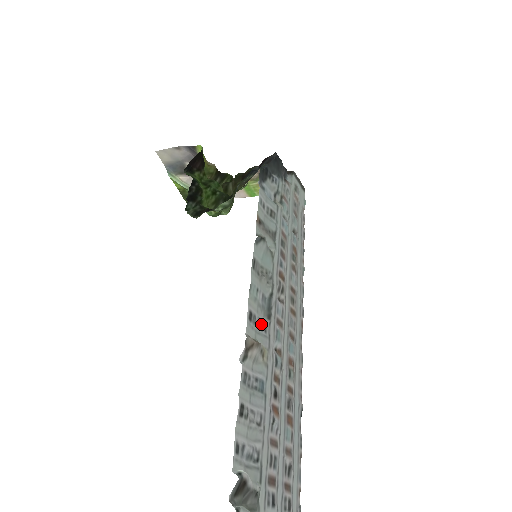
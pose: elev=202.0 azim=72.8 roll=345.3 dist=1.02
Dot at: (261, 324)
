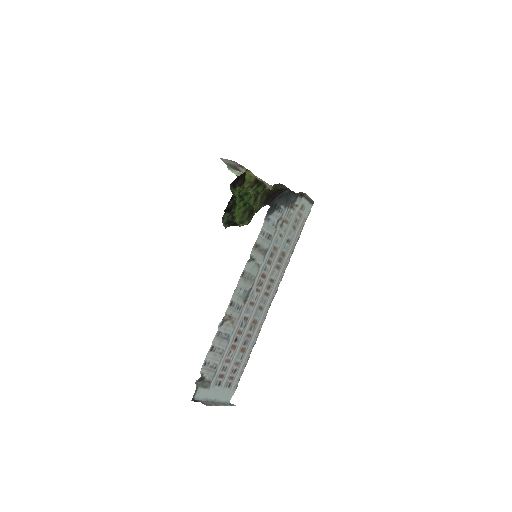
Dot at: (238, 306)
